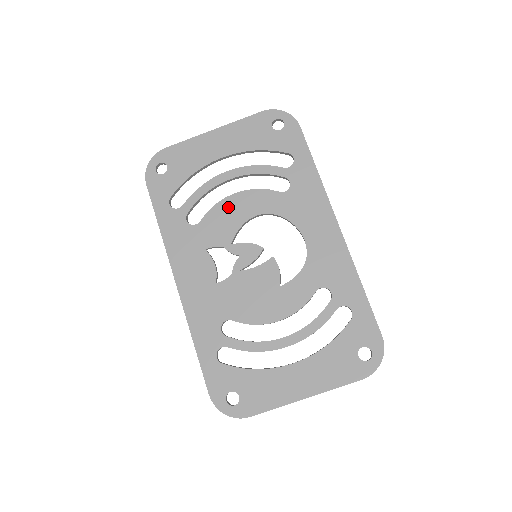
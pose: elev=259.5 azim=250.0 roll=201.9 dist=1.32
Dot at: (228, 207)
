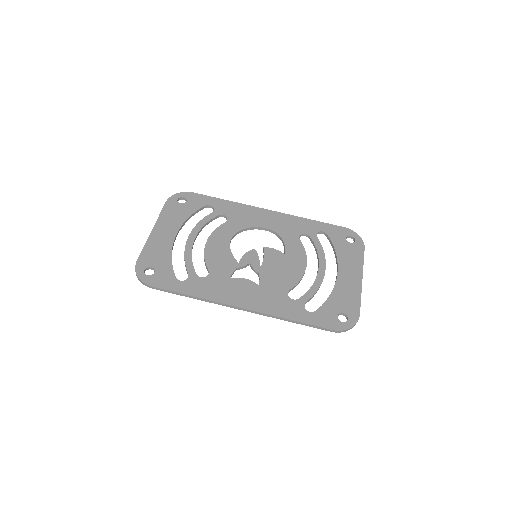
Dot at: (212, 251)
